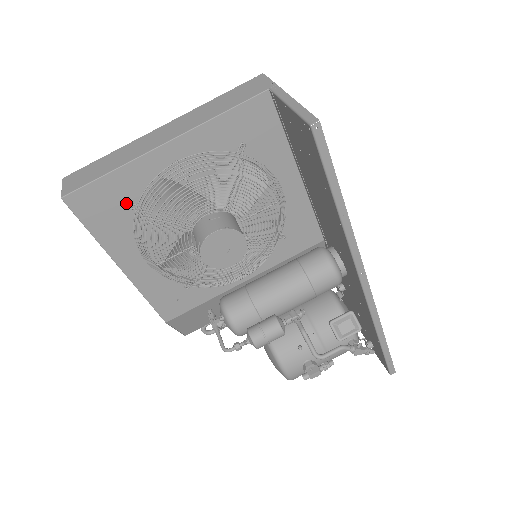
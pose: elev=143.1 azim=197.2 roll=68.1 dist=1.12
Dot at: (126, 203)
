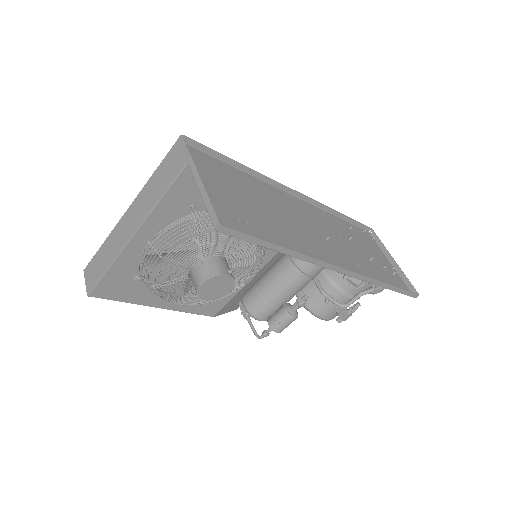
Dot at: (132, 278)
